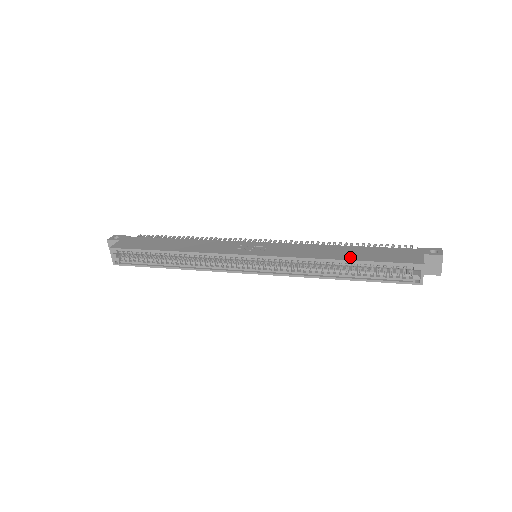
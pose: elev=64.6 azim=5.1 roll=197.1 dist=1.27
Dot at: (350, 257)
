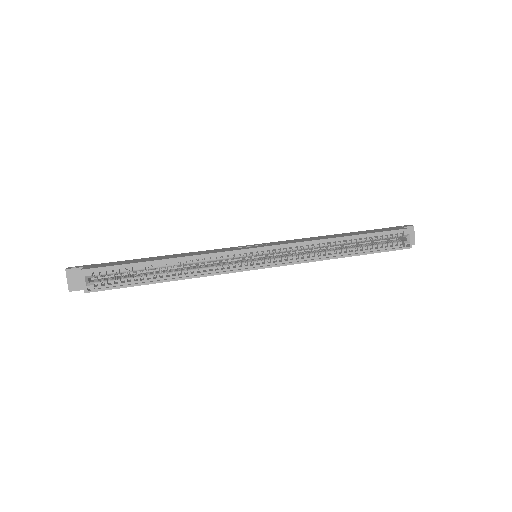
Dot at: (351, 235)
